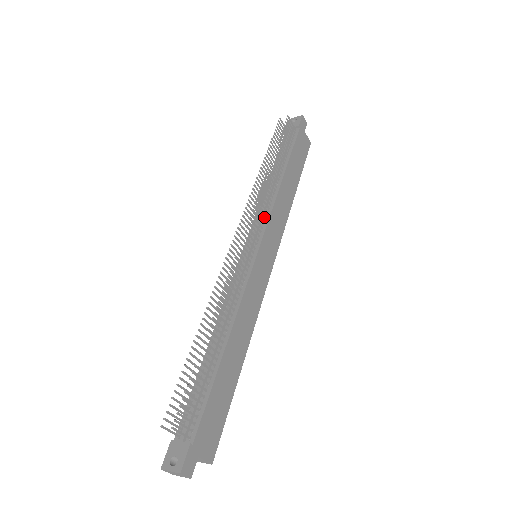
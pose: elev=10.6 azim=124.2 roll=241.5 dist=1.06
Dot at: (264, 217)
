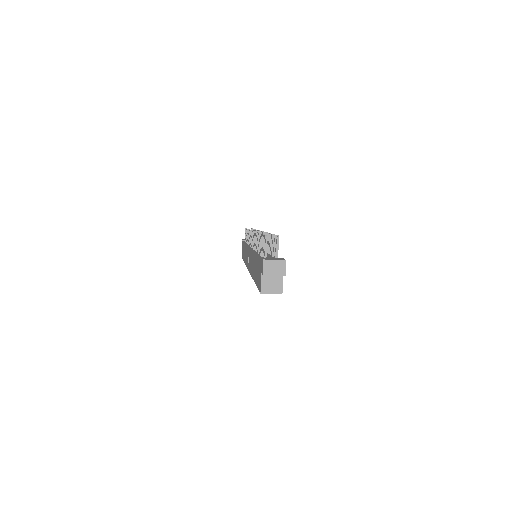
Dot at: occluded
